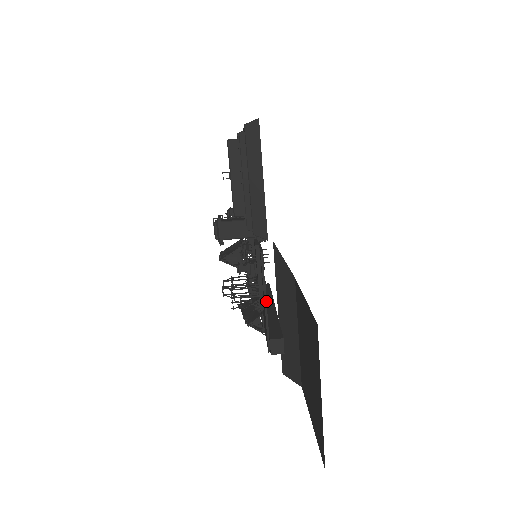
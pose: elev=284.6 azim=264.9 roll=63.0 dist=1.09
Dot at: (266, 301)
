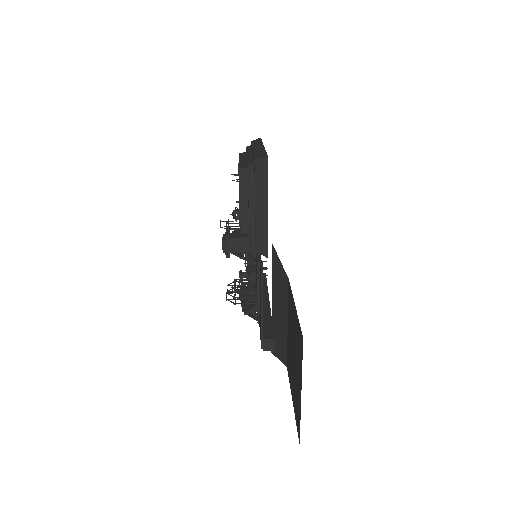
Dot at: occluded
